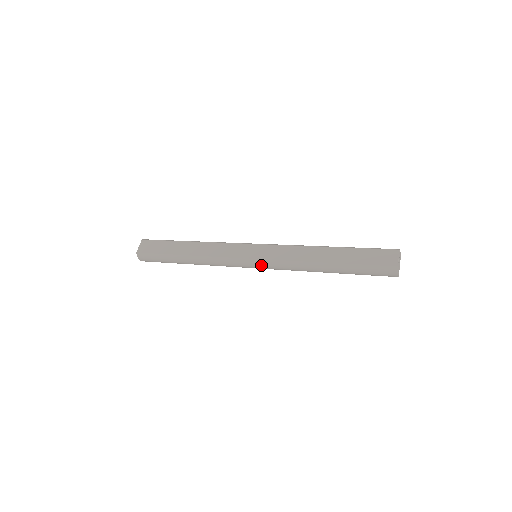
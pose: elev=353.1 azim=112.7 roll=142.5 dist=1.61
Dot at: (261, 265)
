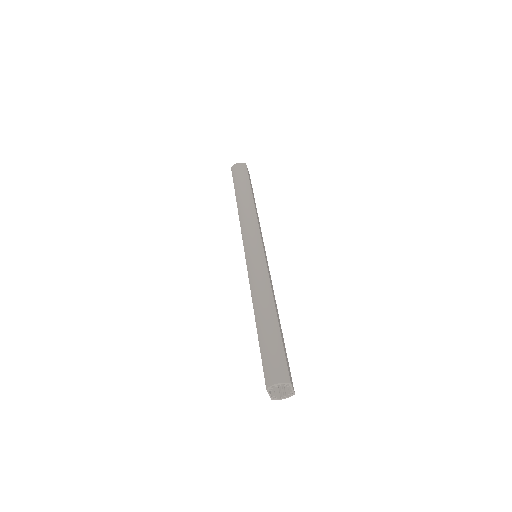
Dot at: occluded
